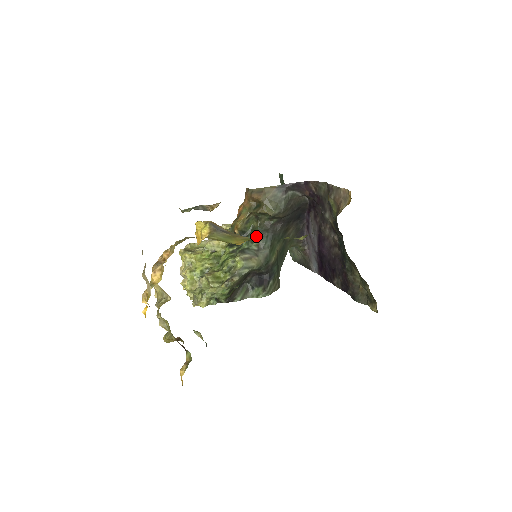
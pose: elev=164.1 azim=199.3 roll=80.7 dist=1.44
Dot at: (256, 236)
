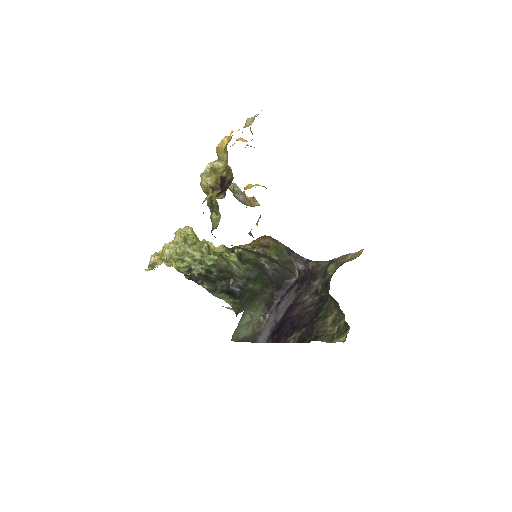
Dot at: (250, 263)
